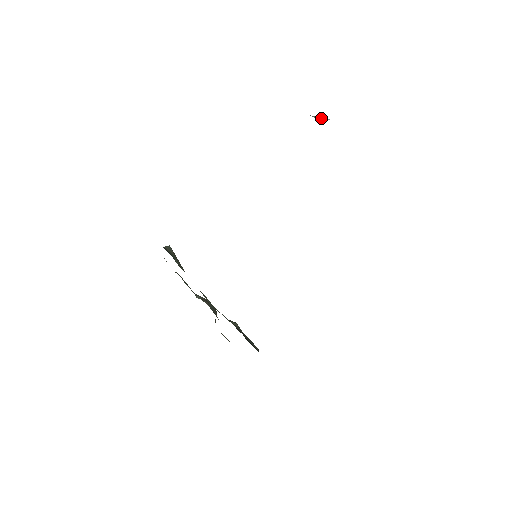
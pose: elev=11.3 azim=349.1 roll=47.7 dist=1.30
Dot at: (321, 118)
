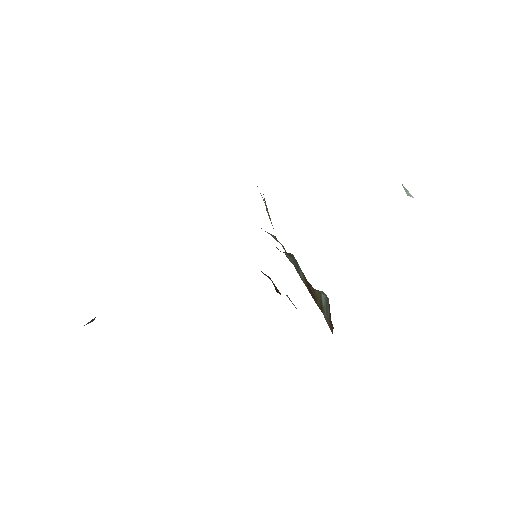
Dot at: (408, 192)
